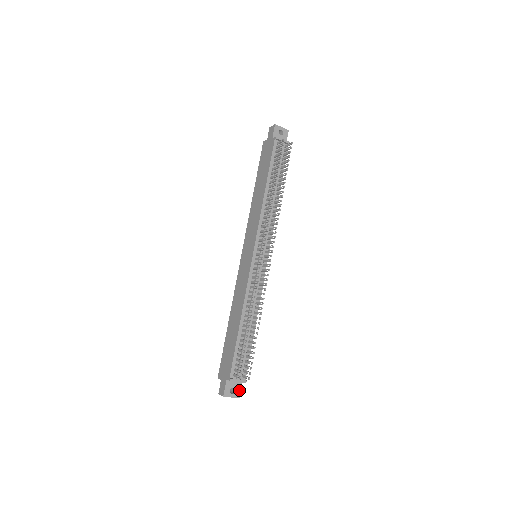
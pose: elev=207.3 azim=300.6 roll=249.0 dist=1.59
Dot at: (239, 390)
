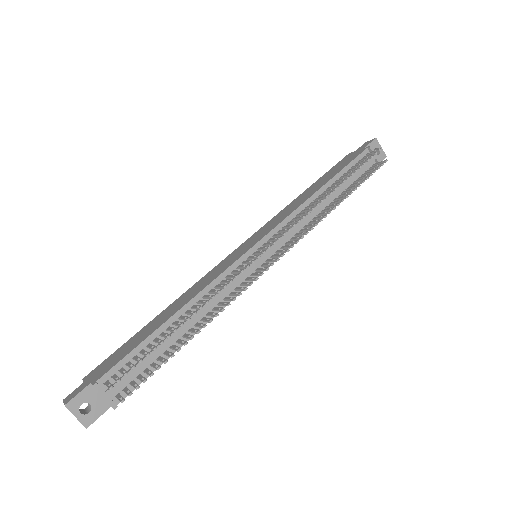
Dot at: (96, 415)
